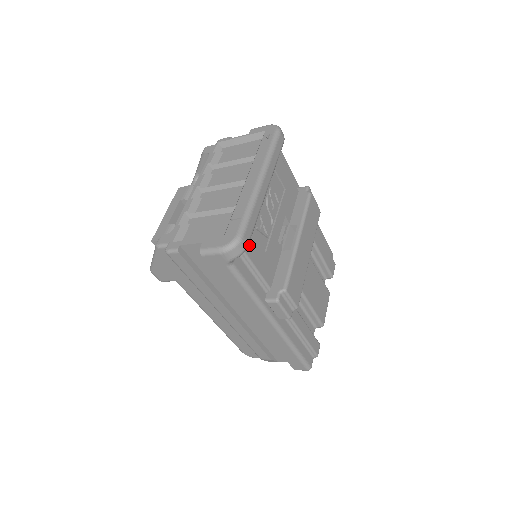
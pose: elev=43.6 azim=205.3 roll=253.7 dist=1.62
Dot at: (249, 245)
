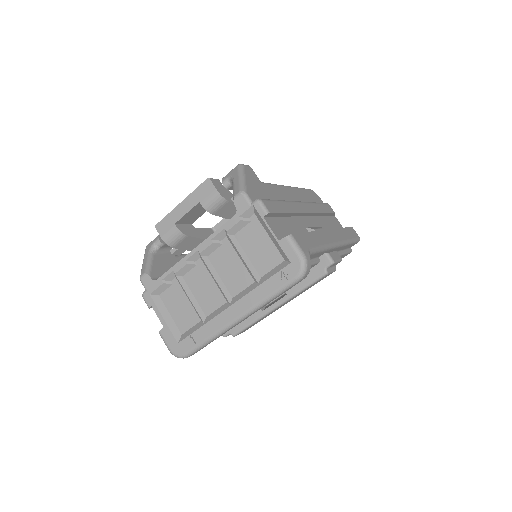
Dot at: occluded
